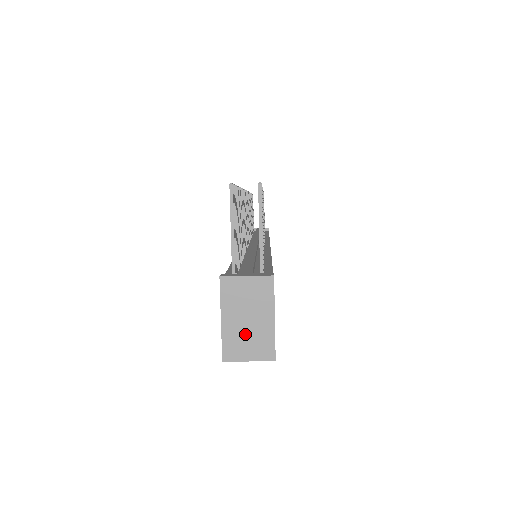
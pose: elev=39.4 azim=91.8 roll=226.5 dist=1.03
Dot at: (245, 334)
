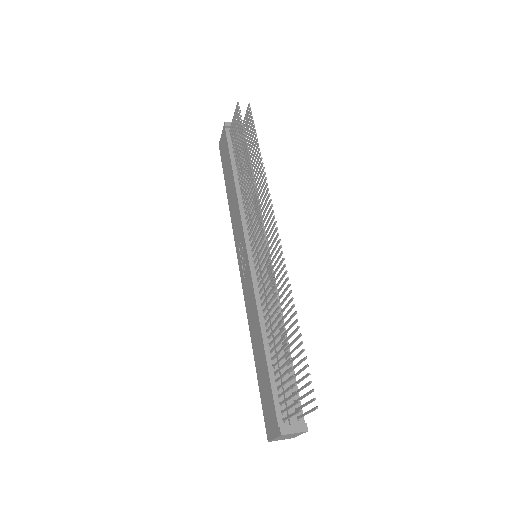
Dot at: (283, 438)
